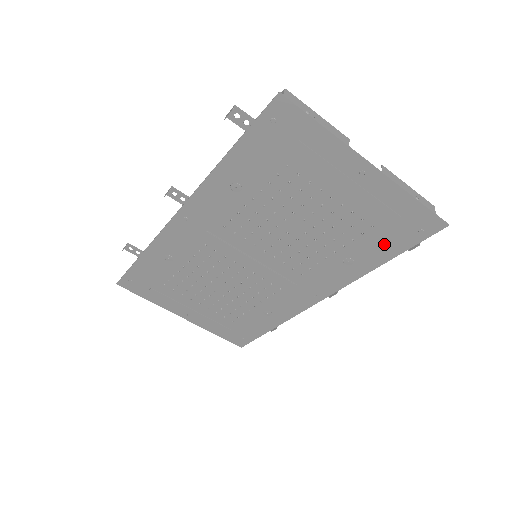
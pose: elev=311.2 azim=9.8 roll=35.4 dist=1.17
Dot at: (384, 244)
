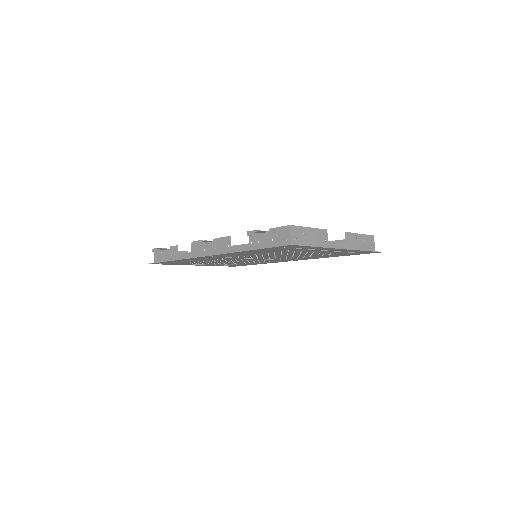
Dot at: occluded
